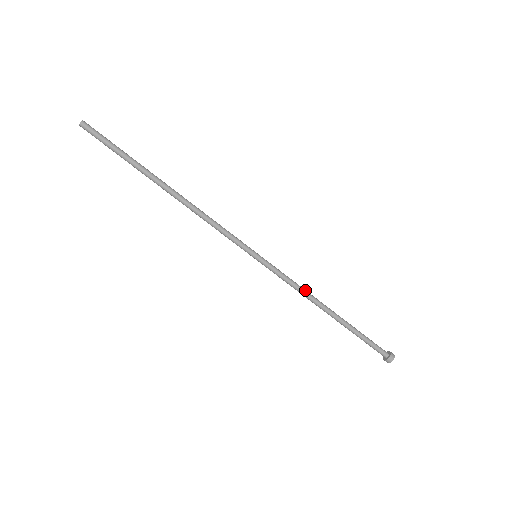
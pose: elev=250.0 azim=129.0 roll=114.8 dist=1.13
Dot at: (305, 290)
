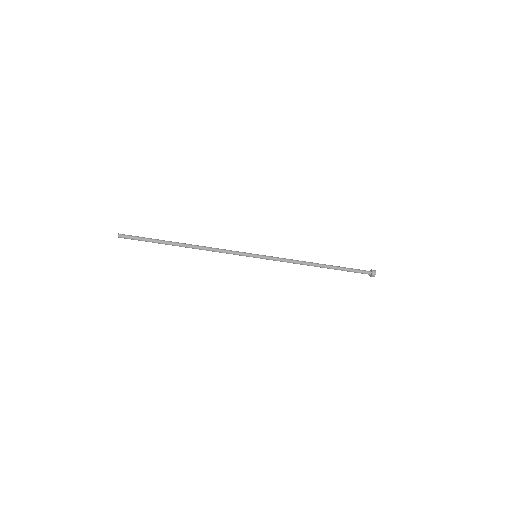
Dot at: (297, 261)
